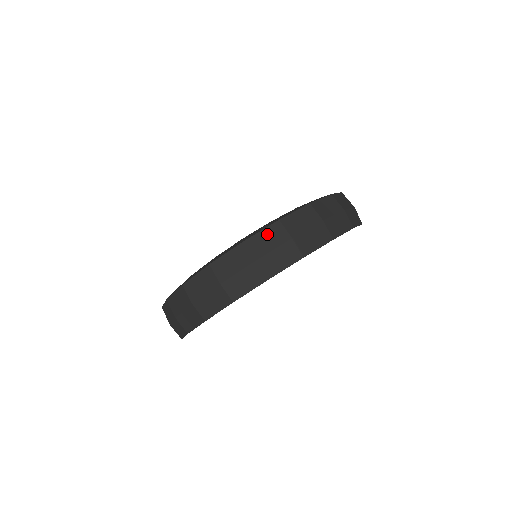
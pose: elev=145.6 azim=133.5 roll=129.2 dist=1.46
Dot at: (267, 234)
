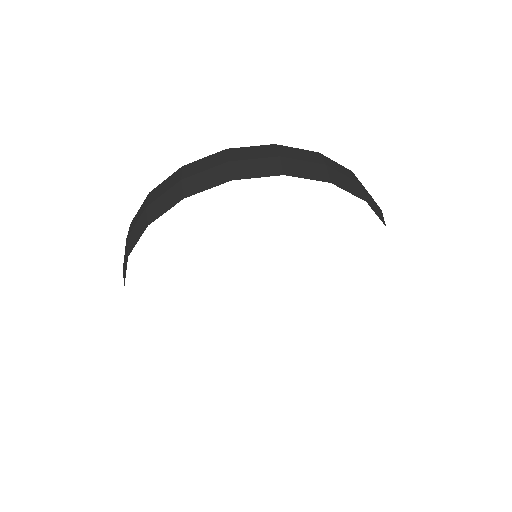
Dot at: (207, 160)
